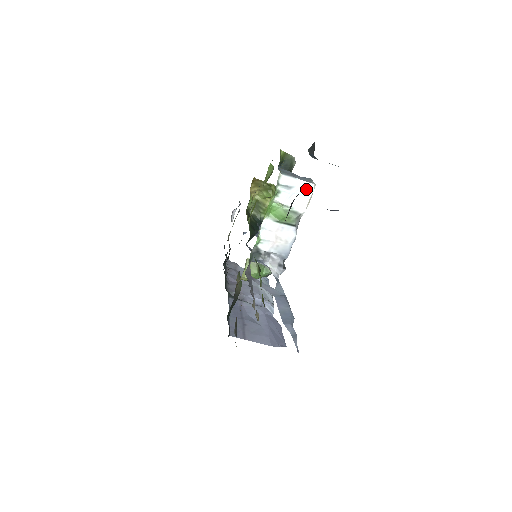
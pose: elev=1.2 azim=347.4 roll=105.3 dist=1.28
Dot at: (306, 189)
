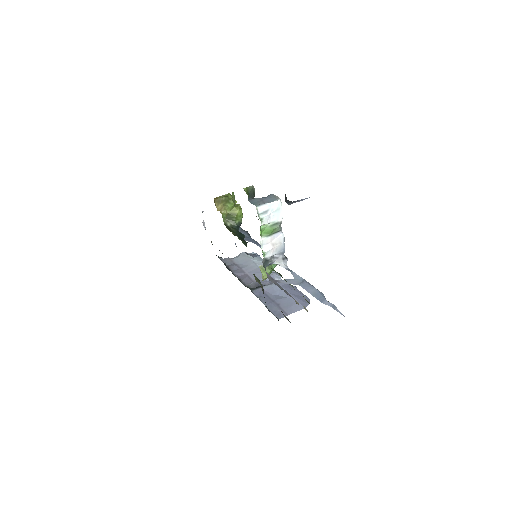
Dot at: (277, 206)
